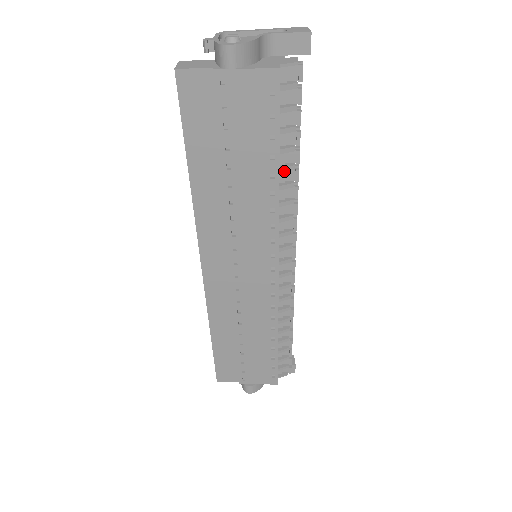
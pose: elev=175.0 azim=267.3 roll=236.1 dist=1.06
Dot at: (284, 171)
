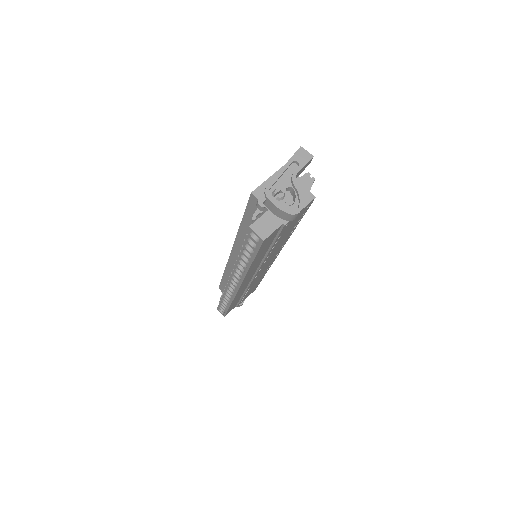
Dot at: occluded
